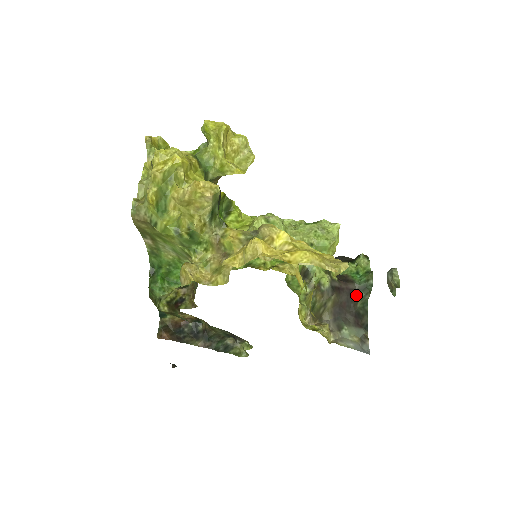
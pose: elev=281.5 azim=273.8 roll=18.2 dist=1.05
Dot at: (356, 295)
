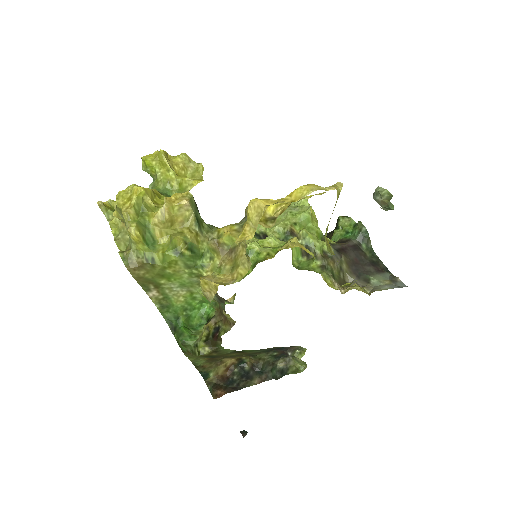
Dot at: (360, 248)
